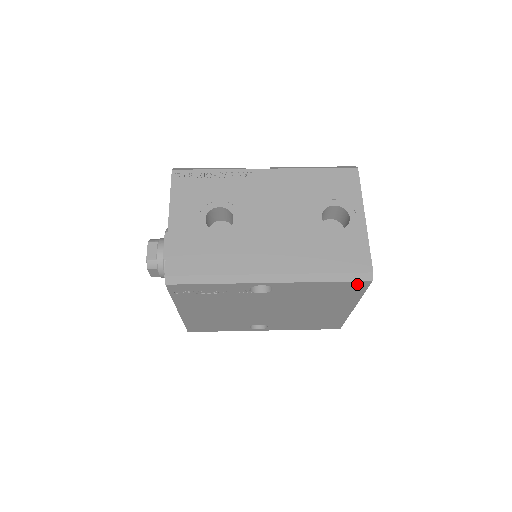
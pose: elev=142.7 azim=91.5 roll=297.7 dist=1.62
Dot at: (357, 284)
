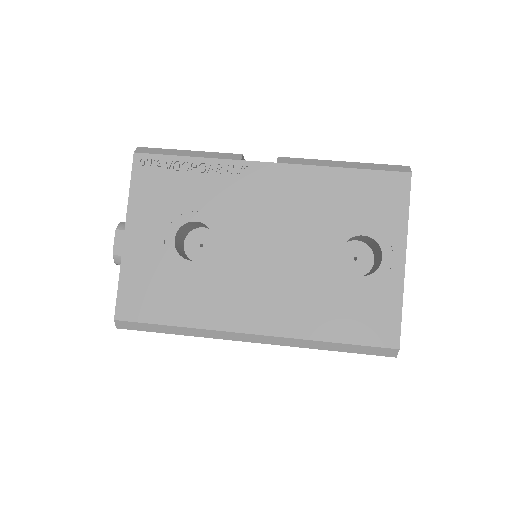
Dot at: occluded
